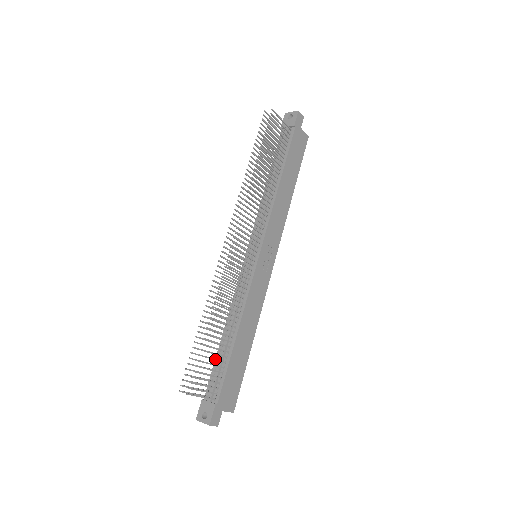
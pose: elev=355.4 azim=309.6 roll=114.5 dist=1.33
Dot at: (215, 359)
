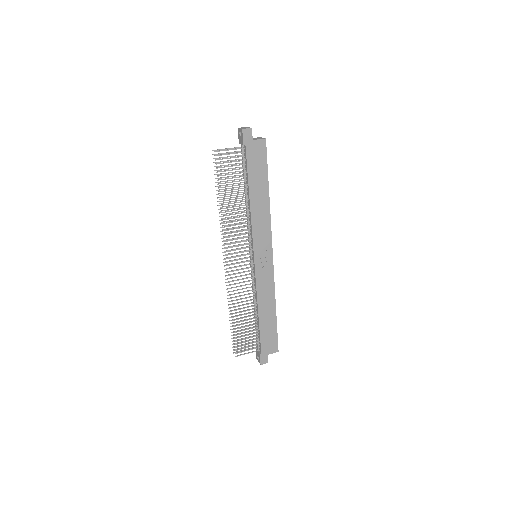
Dot at: (248, 332)
